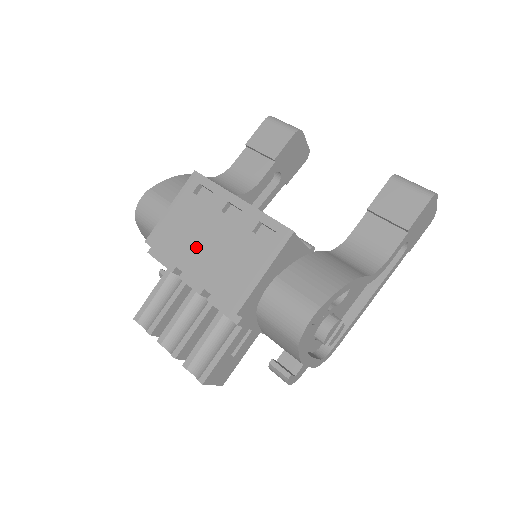
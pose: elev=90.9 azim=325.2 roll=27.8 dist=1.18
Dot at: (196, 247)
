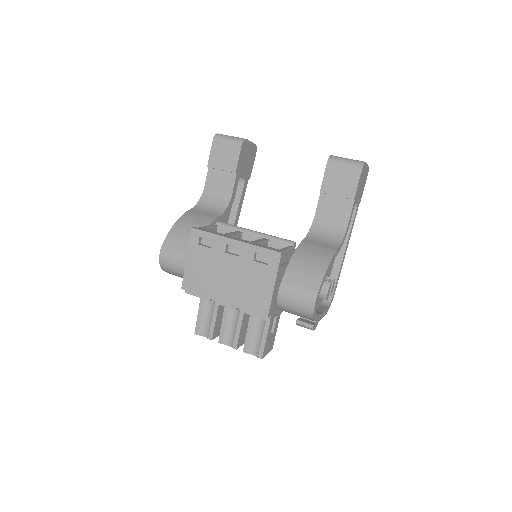
Dot at: (220, 282)
